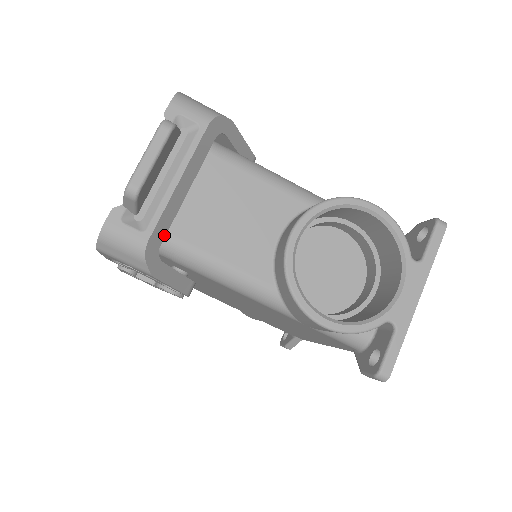
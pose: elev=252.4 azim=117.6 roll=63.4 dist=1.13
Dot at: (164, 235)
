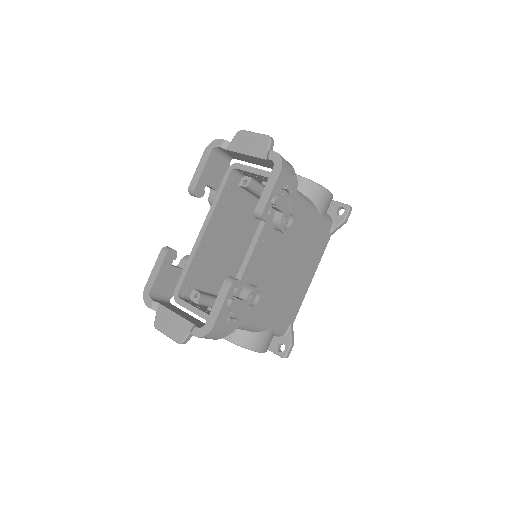
Dot at: occluded
